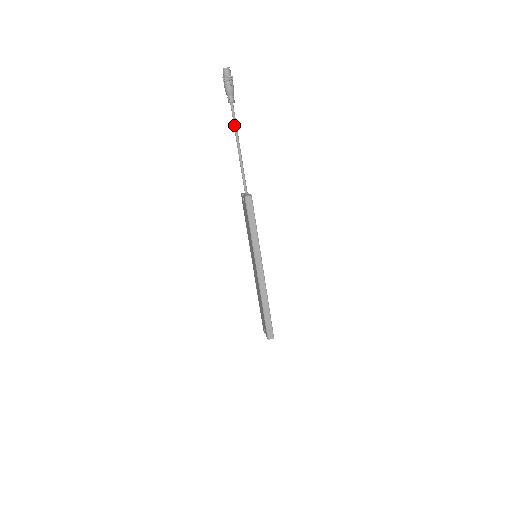
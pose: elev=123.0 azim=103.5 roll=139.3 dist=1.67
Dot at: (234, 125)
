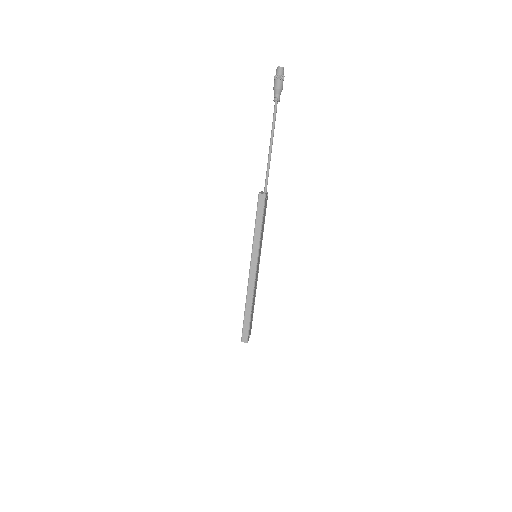
Dot at: (272, 123)
